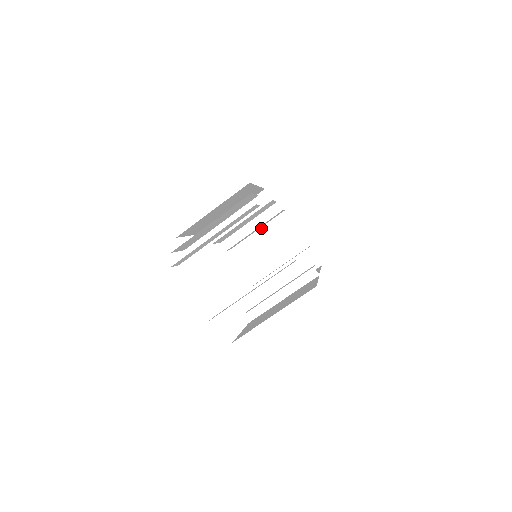
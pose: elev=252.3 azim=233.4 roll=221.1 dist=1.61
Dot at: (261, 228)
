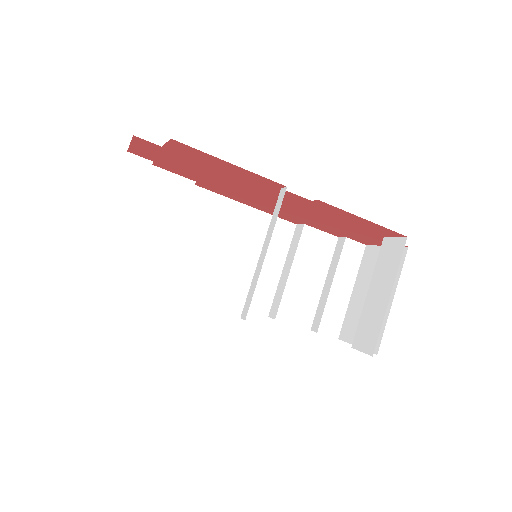
Dot at: (355, 285)
